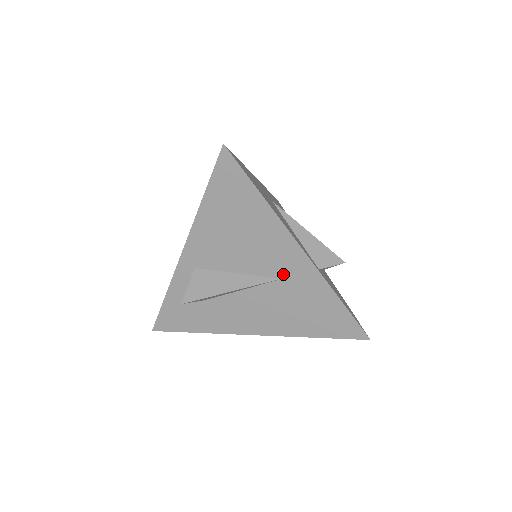
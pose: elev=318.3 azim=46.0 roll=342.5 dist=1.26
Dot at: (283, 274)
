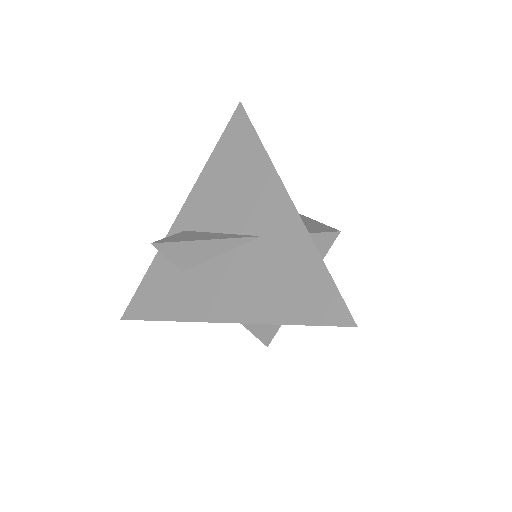
Dot at: (265, 229)
